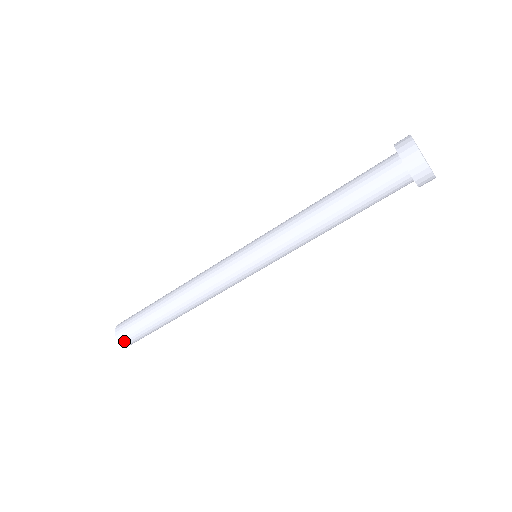
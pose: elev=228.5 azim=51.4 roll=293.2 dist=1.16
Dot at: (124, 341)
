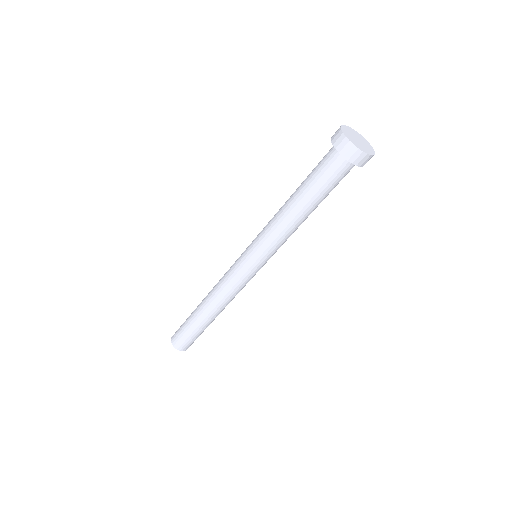
Dot at: (175, 344)
